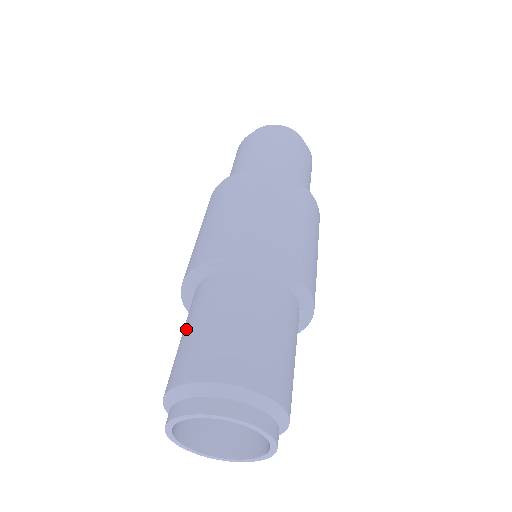
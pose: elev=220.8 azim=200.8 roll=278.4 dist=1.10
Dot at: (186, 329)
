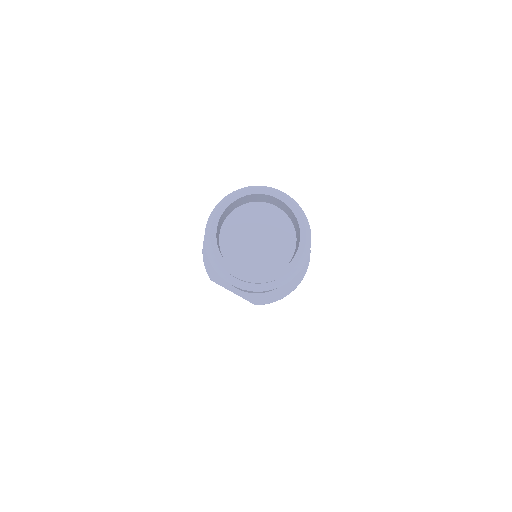
Dot at: occluded
